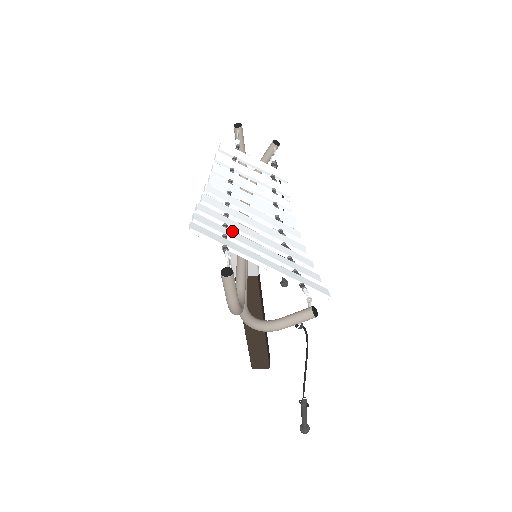
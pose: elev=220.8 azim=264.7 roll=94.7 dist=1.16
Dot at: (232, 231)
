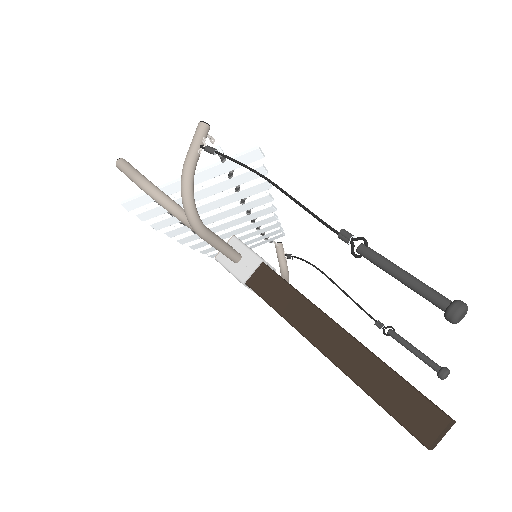
Dot at: occluded
